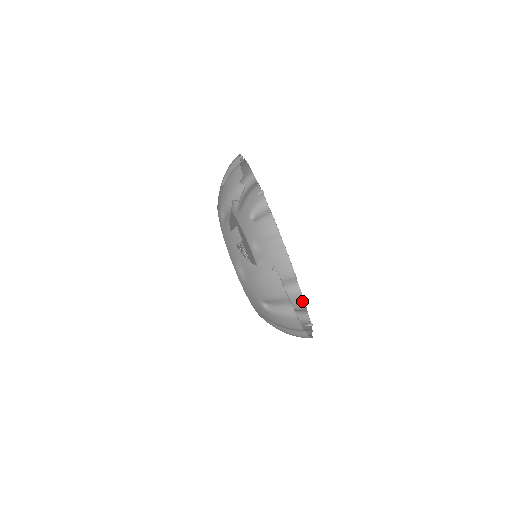
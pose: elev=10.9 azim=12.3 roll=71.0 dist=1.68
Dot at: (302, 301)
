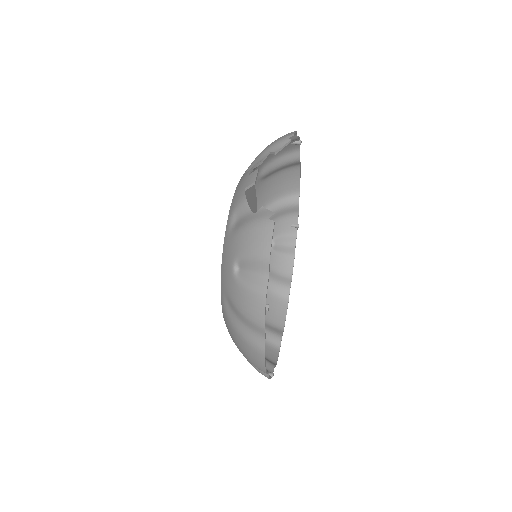
Dot at: (275, 356)
